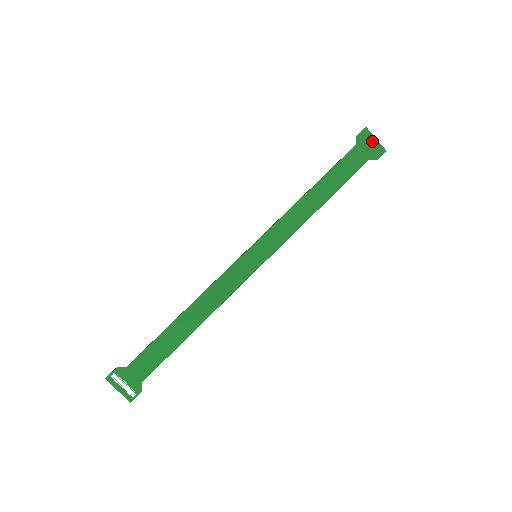
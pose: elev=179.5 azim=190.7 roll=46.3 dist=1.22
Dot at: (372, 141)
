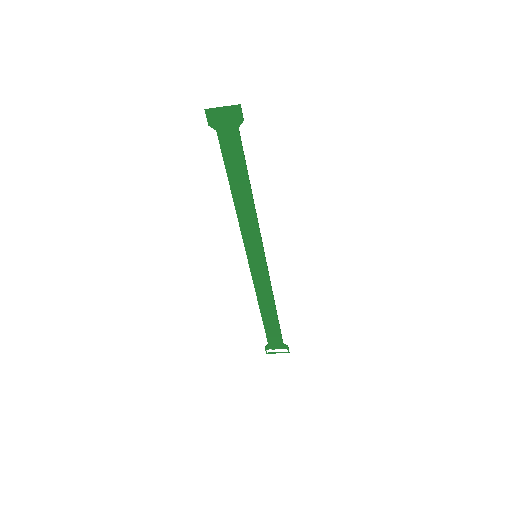
Dot at: (222, 113)
